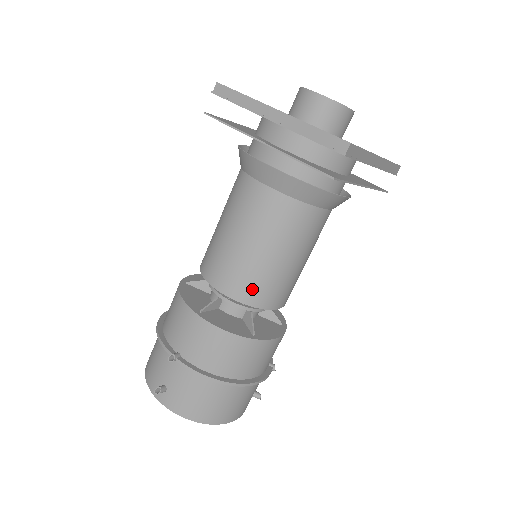
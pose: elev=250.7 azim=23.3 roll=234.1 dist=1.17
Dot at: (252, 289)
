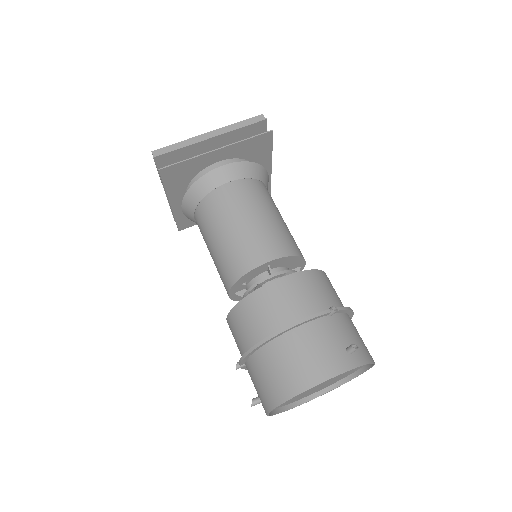
Dot at: (230, 268)
